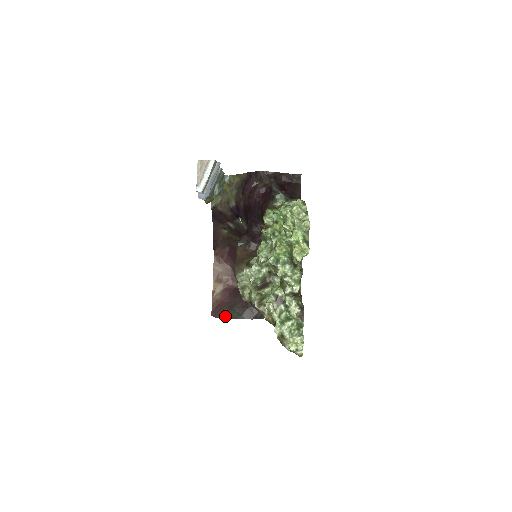
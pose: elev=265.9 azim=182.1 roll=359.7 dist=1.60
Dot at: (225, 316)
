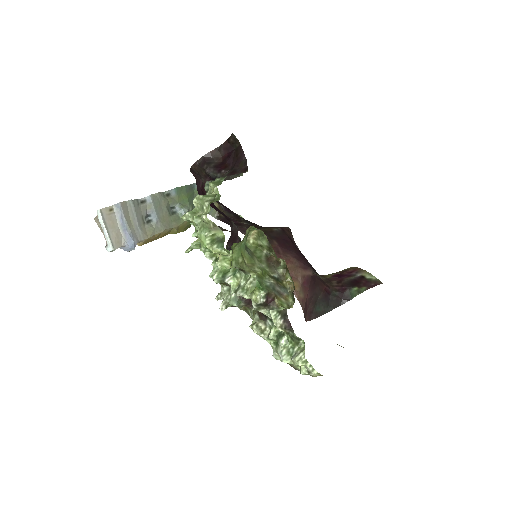
Dot at: (312, 316)
